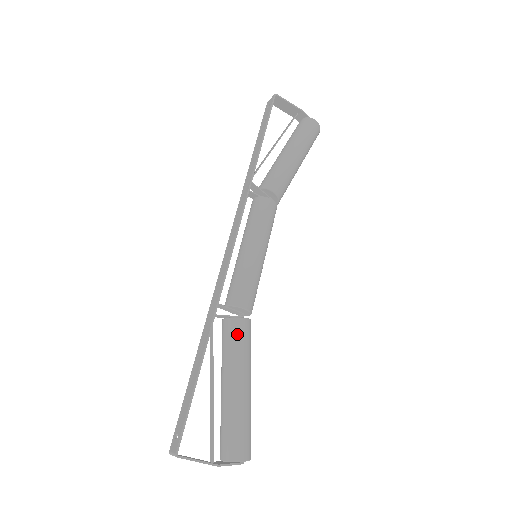
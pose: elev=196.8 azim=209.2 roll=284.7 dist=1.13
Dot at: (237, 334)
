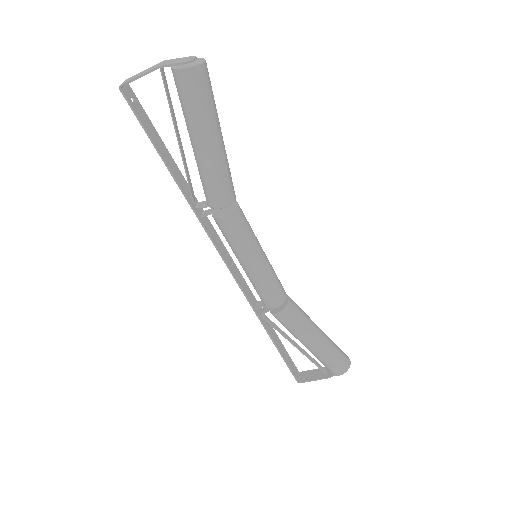
Dot at: (283, 323)
